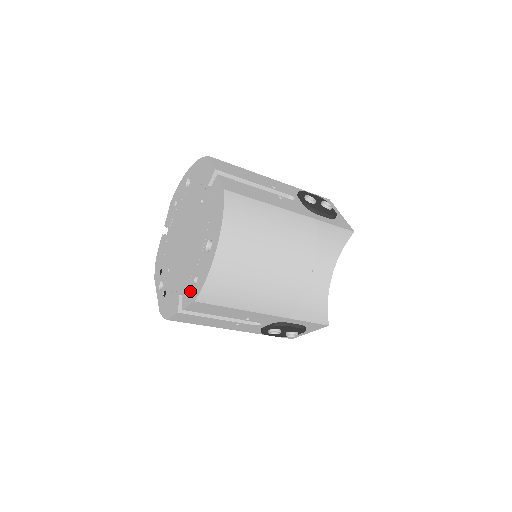
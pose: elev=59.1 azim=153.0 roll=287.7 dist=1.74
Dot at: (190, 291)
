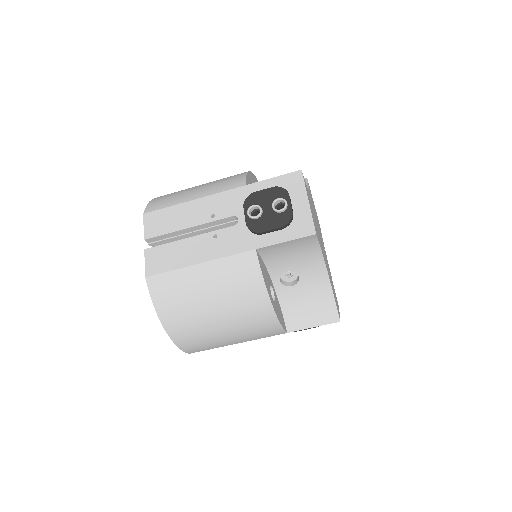
Dot at: occluded
